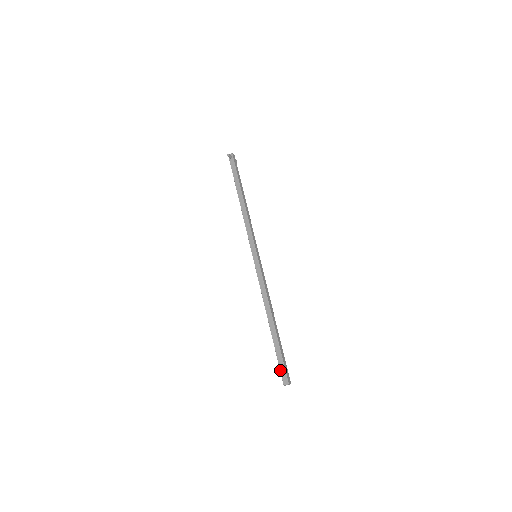
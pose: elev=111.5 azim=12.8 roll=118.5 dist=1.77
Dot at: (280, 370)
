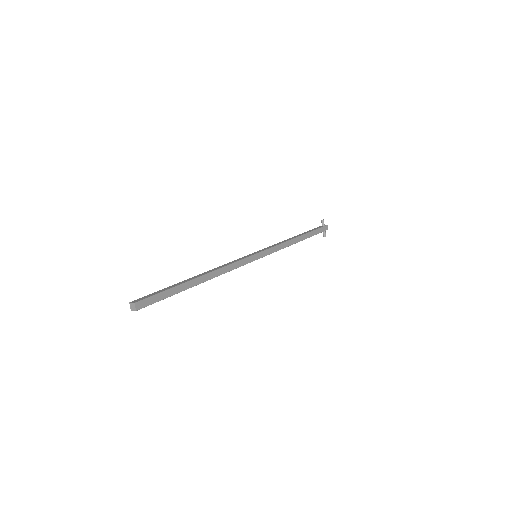
Dot at: (147, 295)
